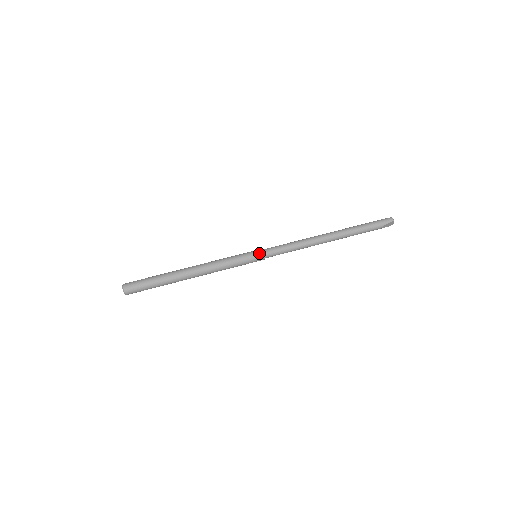
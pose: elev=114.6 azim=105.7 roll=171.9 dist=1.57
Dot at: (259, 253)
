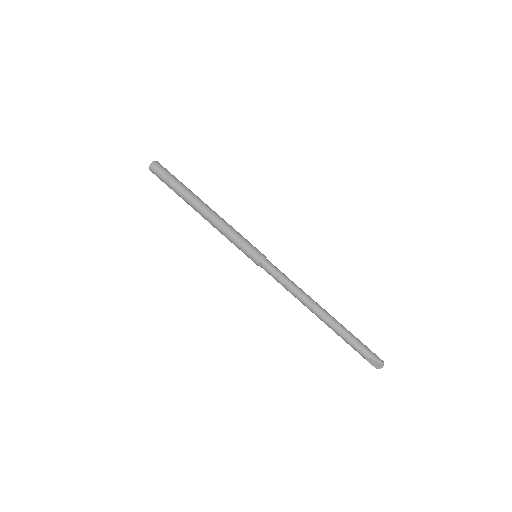
Dot at: (261, 255)
